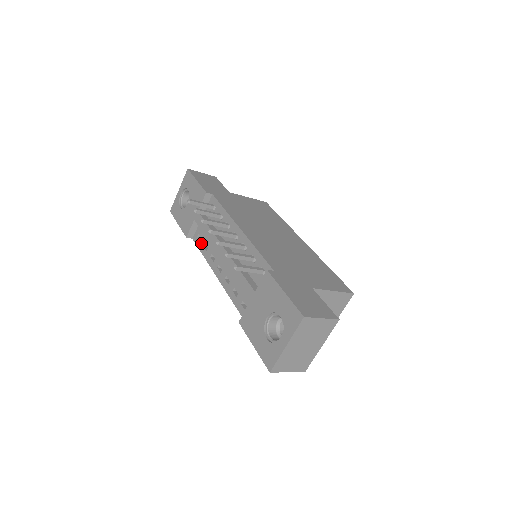
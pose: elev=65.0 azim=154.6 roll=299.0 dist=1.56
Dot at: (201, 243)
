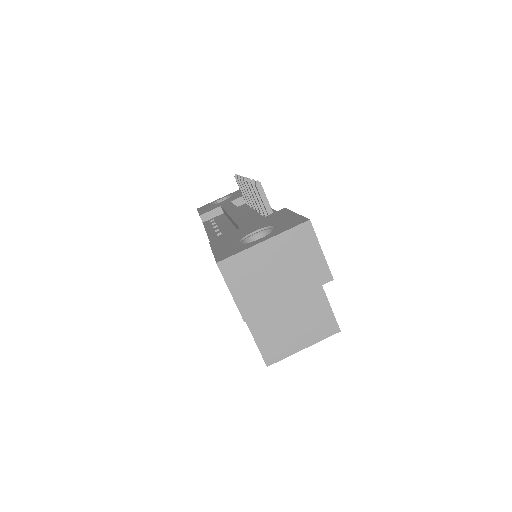
Dot at: (211, 222)
